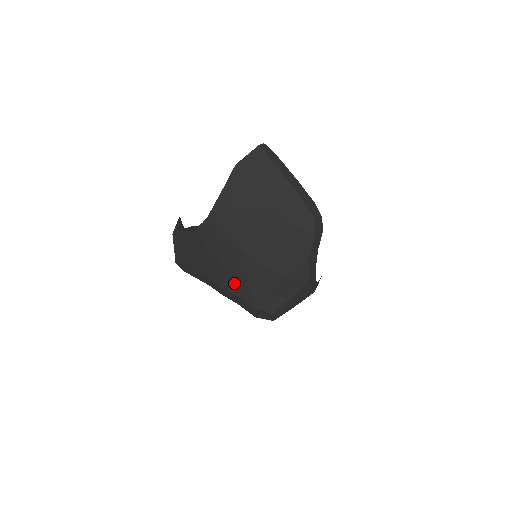
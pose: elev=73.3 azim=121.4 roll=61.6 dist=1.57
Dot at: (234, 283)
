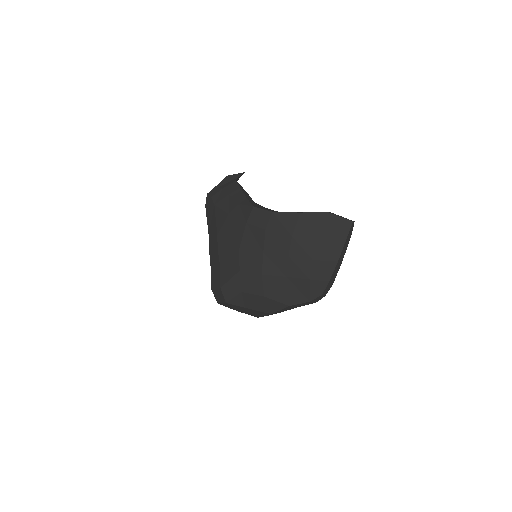
Dot at: (230, 259)
